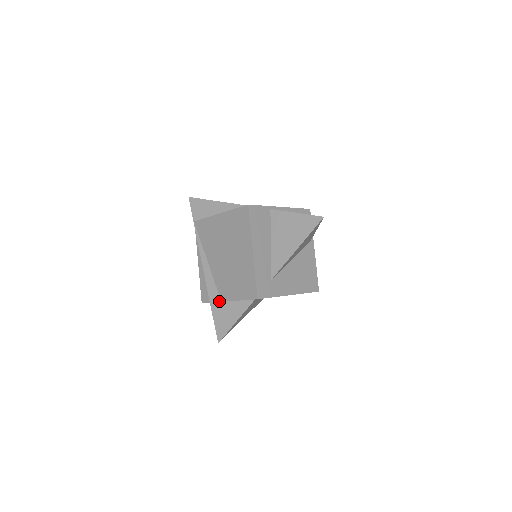
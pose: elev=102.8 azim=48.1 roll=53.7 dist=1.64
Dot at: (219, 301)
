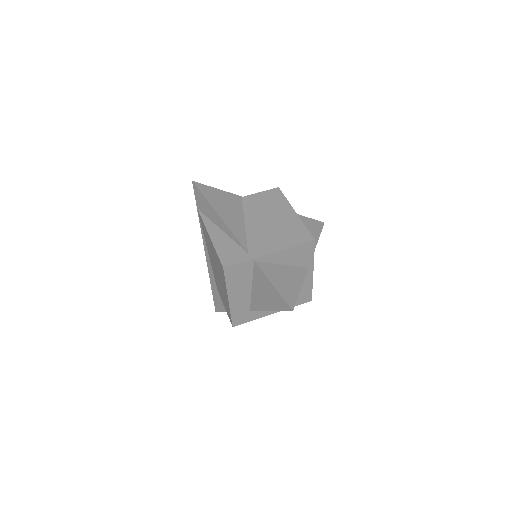
Dot at: (216, 288)
